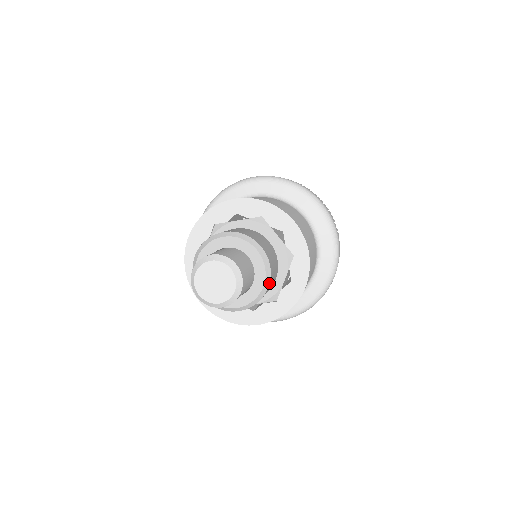
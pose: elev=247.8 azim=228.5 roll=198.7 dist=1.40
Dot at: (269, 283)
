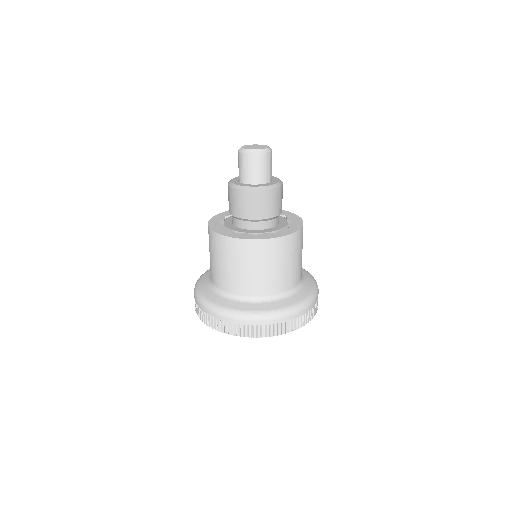
Dot at: (272, 189)
